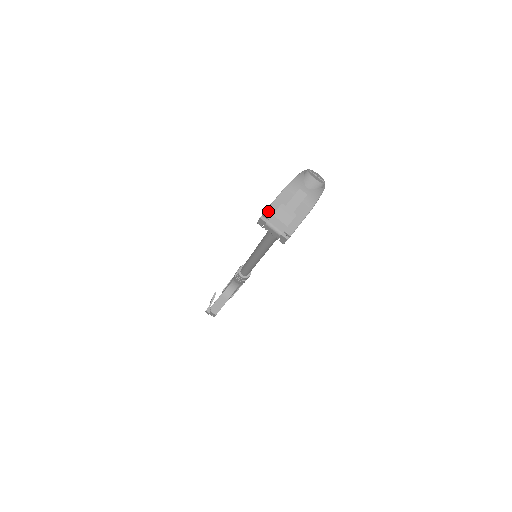
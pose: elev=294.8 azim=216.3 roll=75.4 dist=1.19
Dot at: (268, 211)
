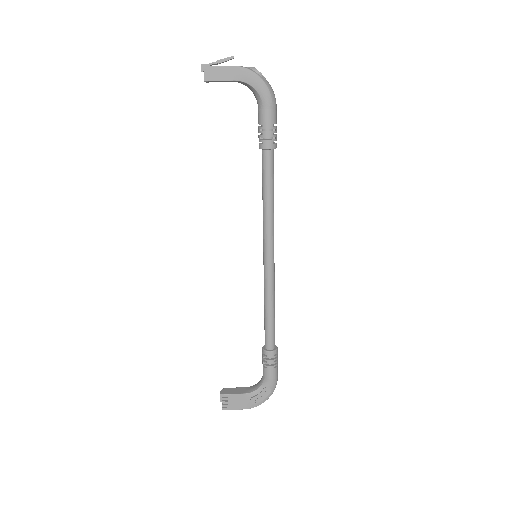
Dot at: occluded
